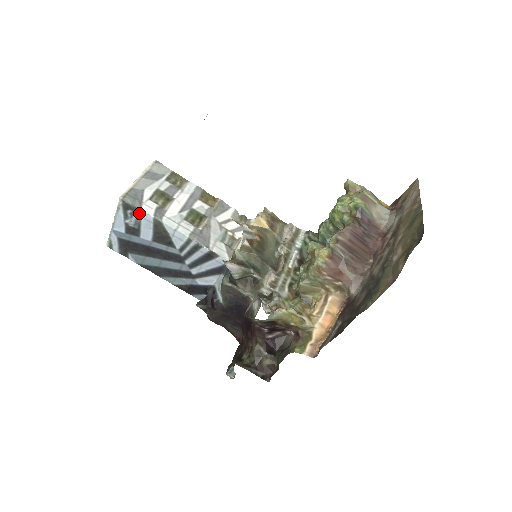
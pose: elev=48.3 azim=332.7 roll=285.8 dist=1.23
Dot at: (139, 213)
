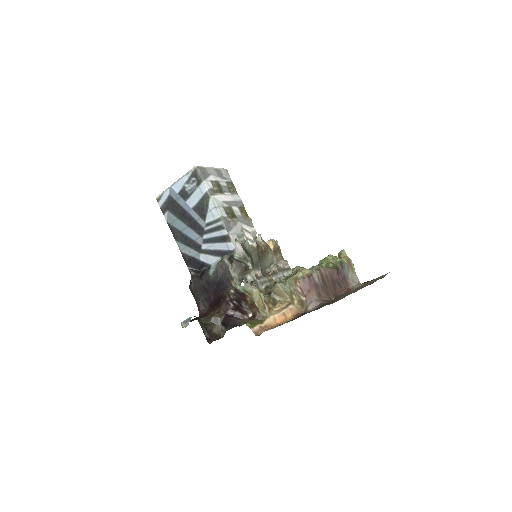
Dot at: (199, 183)
